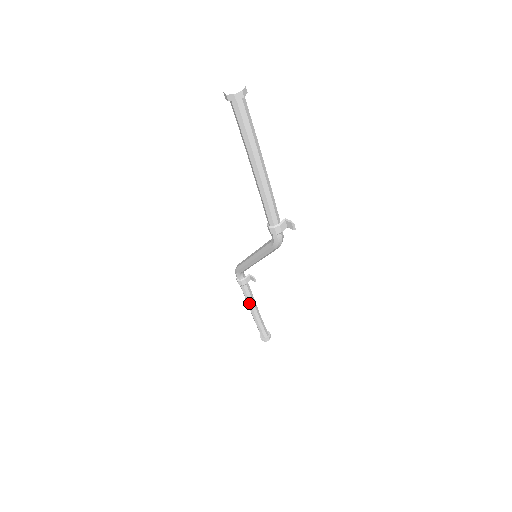
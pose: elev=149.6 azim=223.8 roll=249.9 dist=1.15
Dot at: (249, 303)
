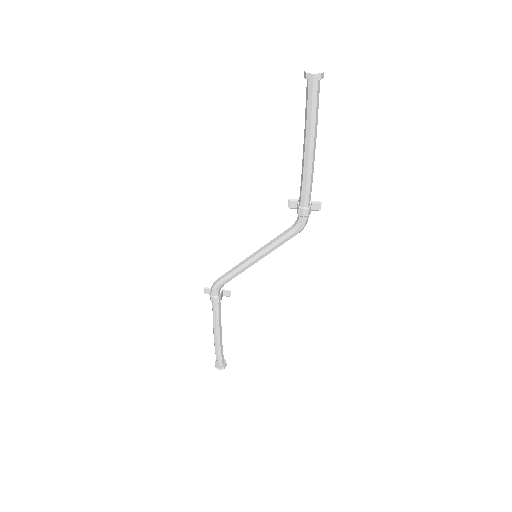
Dot at: (218, 324)
